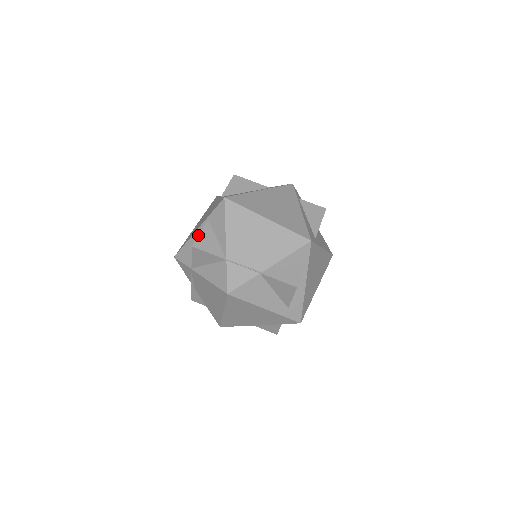
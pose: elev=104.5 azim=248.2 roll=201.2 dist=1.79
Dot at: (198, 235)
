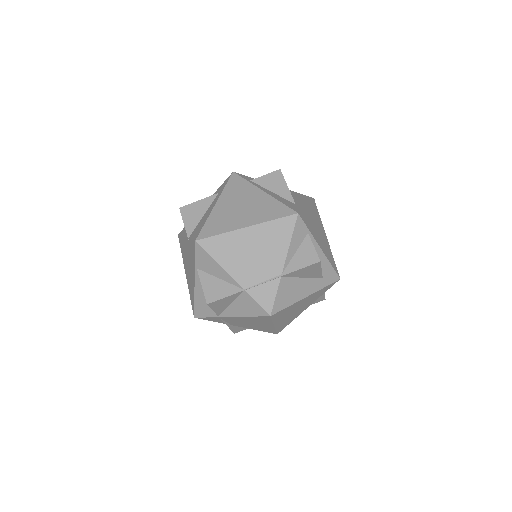
Dot at: occluded
